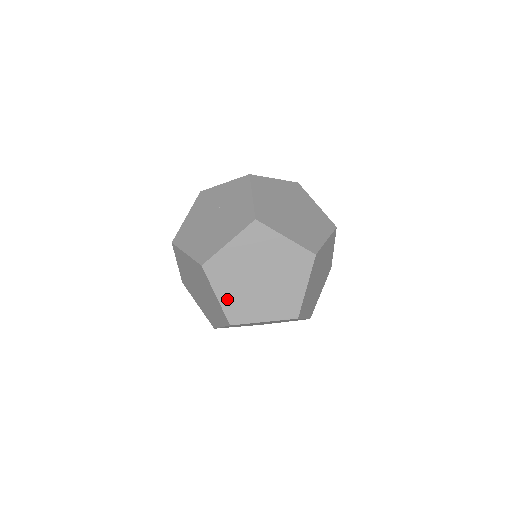
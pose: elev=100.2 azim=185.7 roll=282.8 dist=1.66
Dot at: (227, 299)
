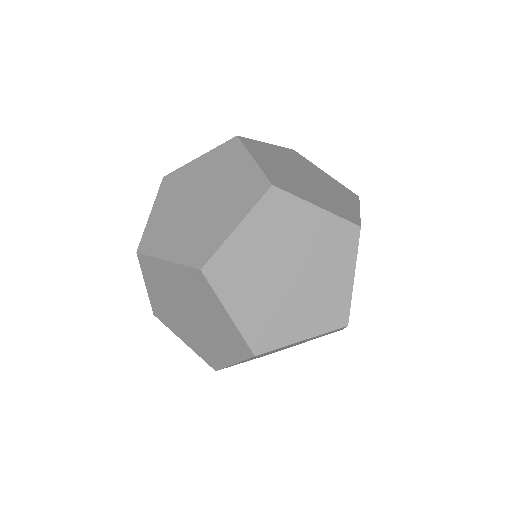
Dot at: (239, 244)
